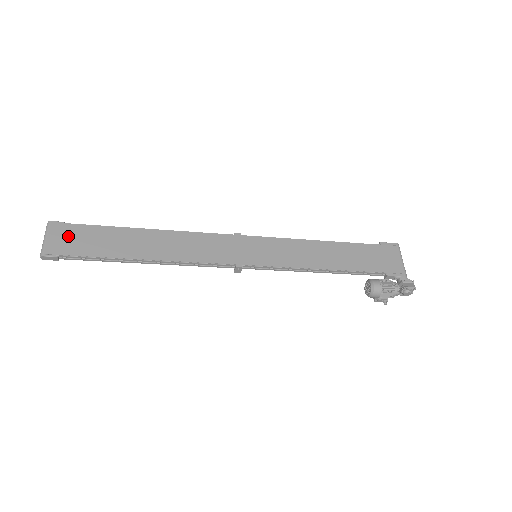
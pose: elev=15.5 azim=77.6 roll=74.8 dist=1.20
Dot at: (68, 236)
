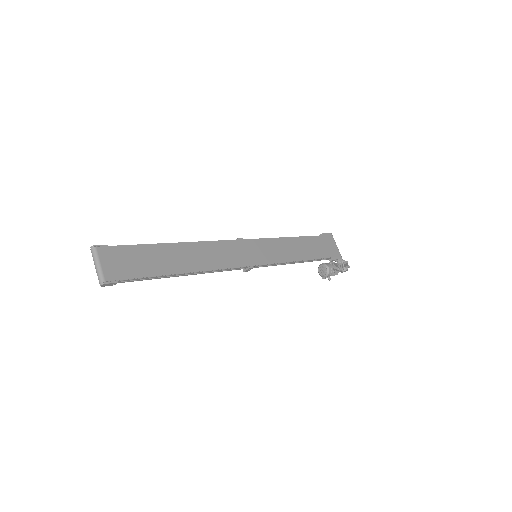
Dot at: (118, 259)
